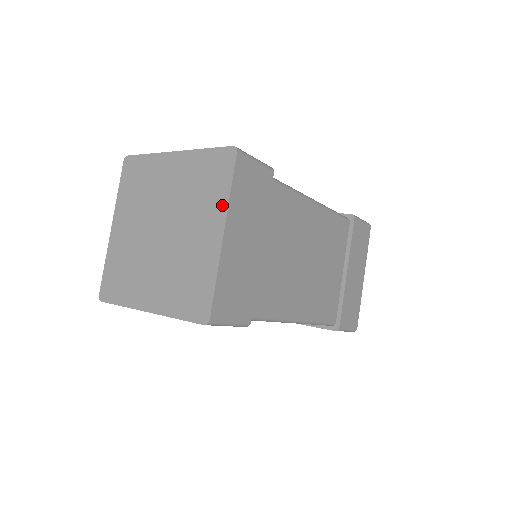
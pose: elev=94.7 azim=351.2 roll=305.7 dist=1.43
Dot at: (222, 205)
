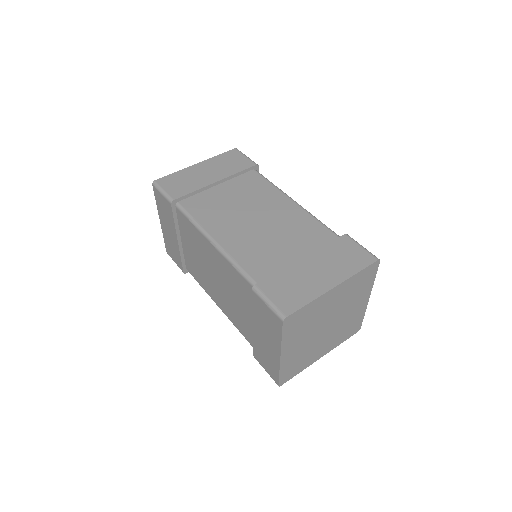
Dot at: occluded
